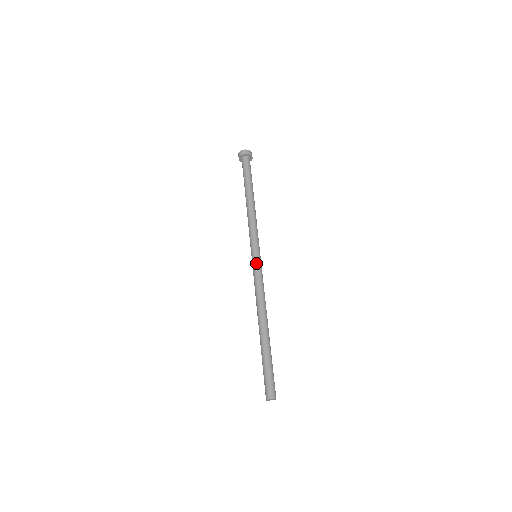
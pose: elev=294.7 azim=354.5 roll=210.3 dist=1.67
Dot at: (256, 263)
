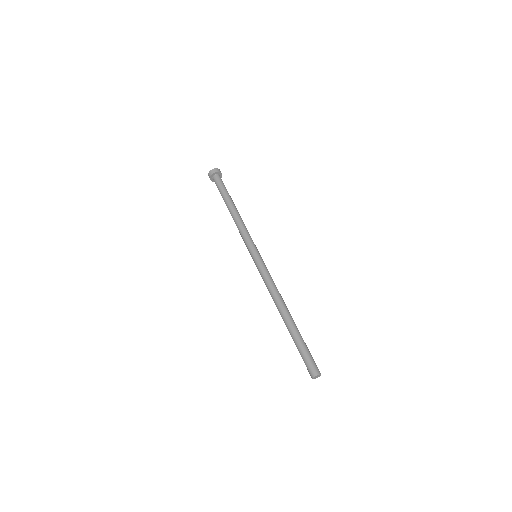
Dot at: (261, 260)
